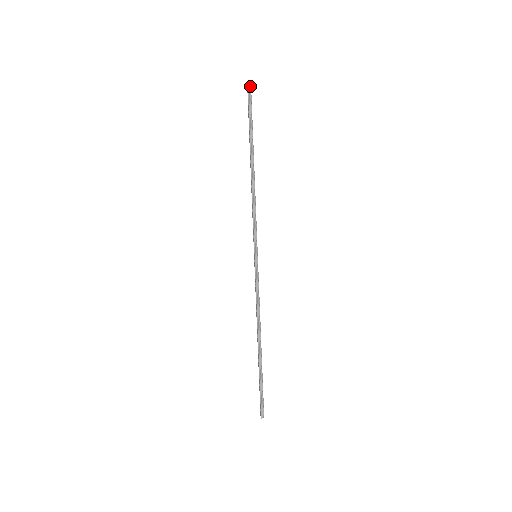
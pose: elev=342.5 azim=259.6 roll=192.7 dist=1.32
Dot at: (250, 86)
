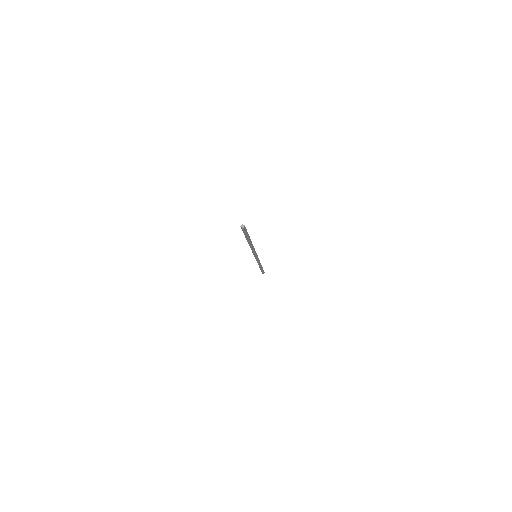
Dot at: (243, 228)
